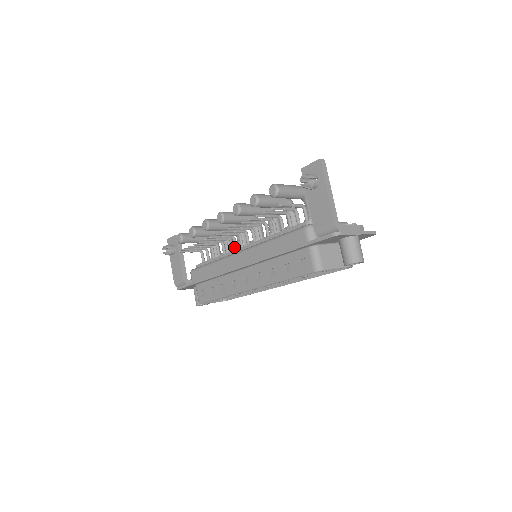
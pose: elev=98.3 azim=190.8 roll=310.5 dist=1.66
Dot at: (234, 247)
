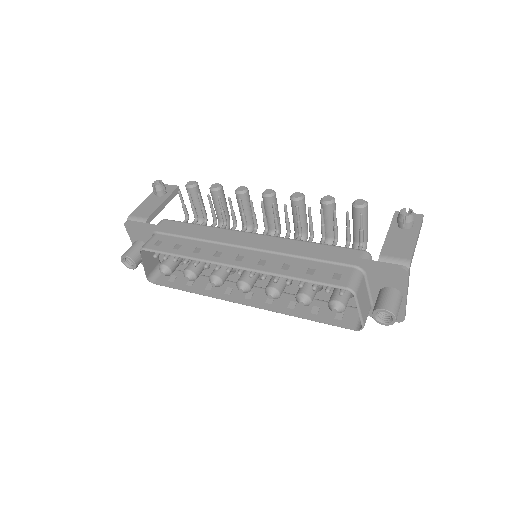
Dot at: occluded
